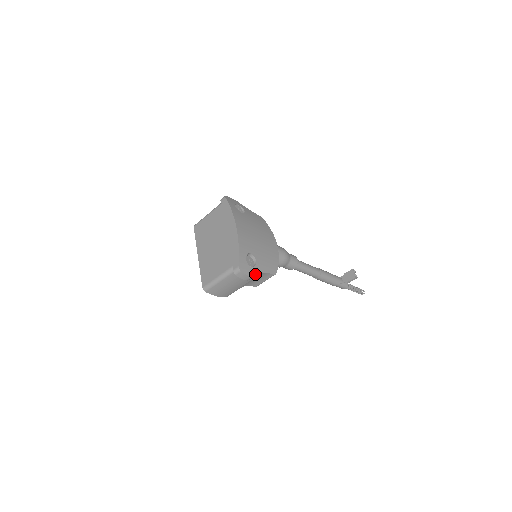
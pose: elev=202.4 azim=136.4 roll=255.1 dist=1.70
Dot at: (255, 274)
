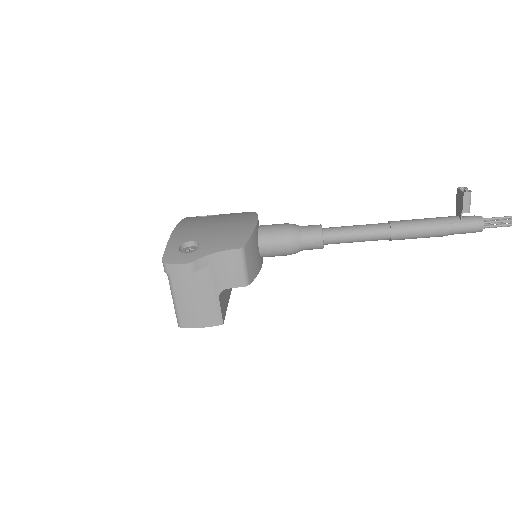
Dot at: (195, 259)
